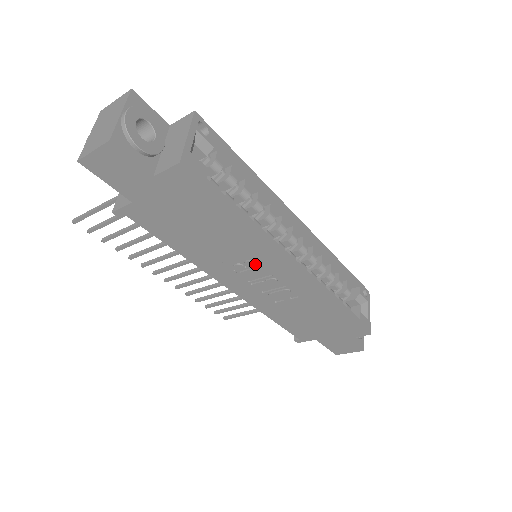
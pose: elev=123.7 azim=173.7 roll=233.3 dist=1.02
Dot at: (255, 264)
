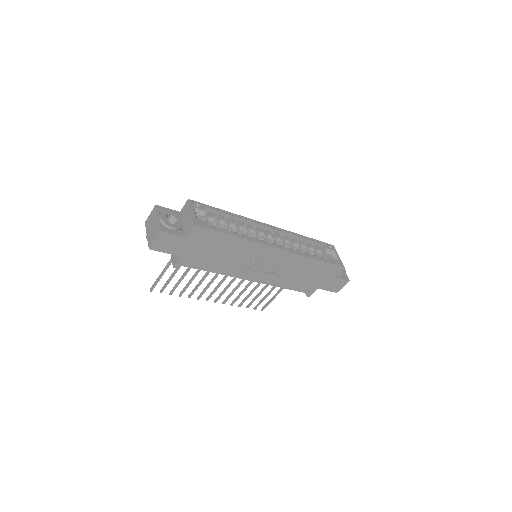
Dot at: (256, 258)
